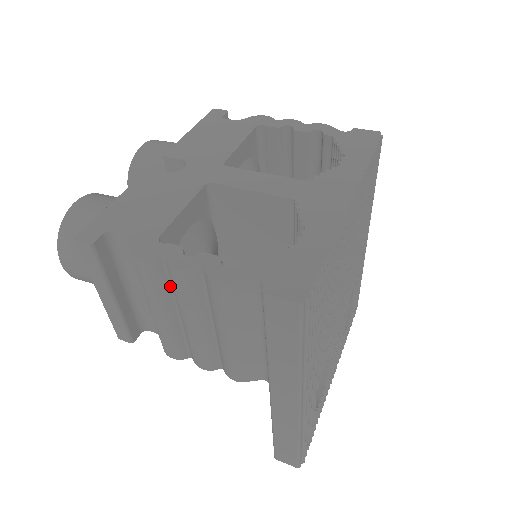
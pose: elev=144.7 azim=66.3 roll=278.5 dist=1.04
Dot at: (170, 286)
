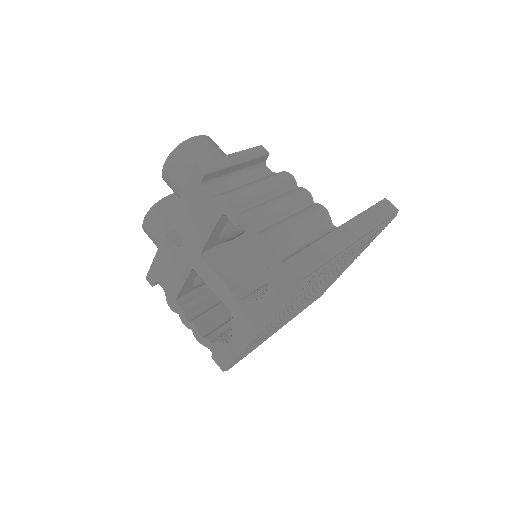
Dot at: occluded
